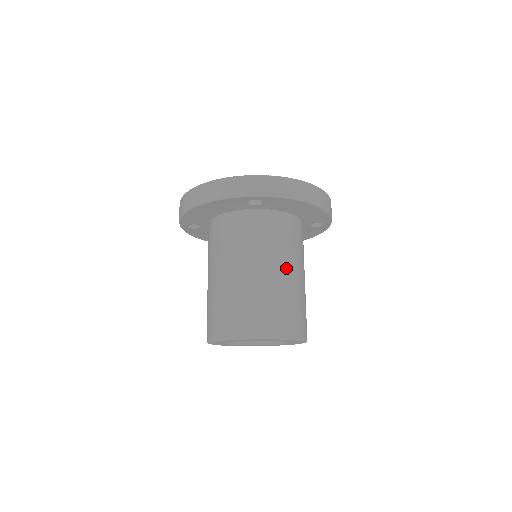
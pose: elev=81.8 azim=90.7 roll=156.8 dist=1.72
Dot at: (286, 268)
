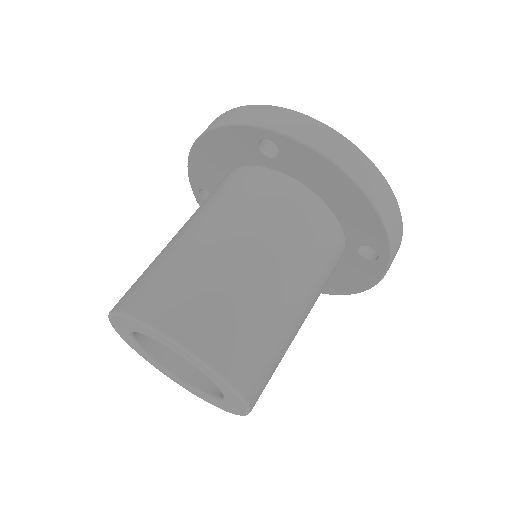
Dot at: (266, 259)
